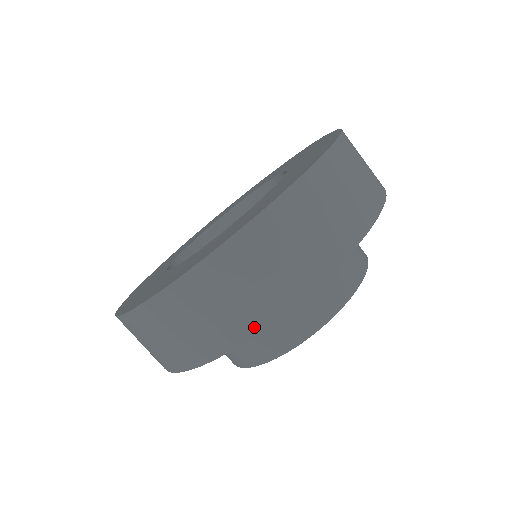
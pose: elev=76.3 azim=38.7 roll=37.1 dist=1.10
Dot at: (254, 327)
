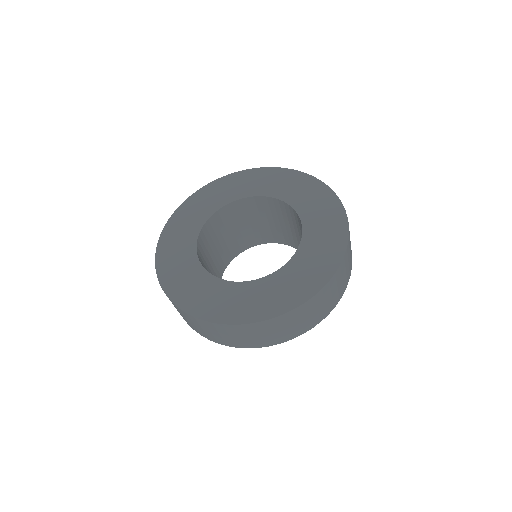
Dot at: (325, 316)
